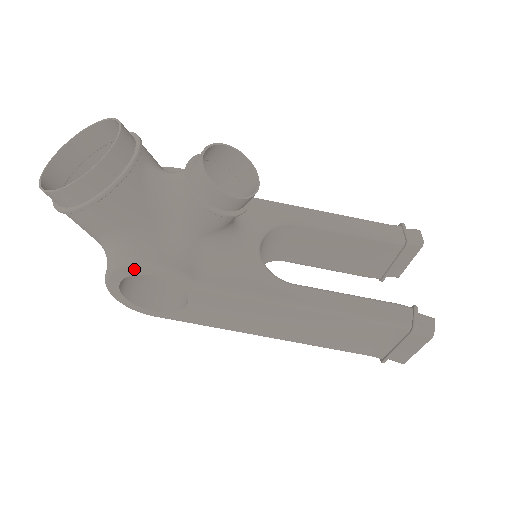
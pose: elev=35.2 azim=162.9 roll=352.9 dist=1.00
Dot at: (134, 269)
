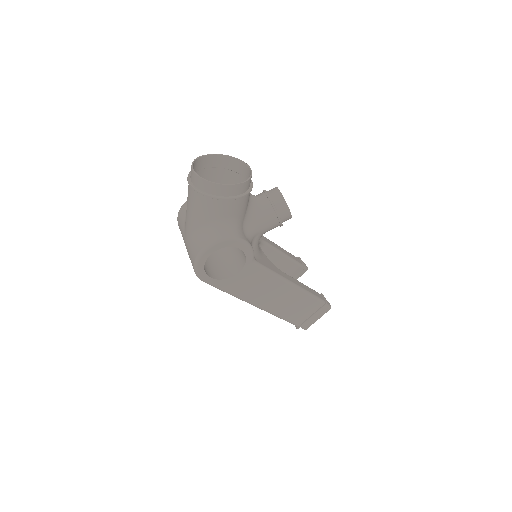
Dot at: (235, 242)
